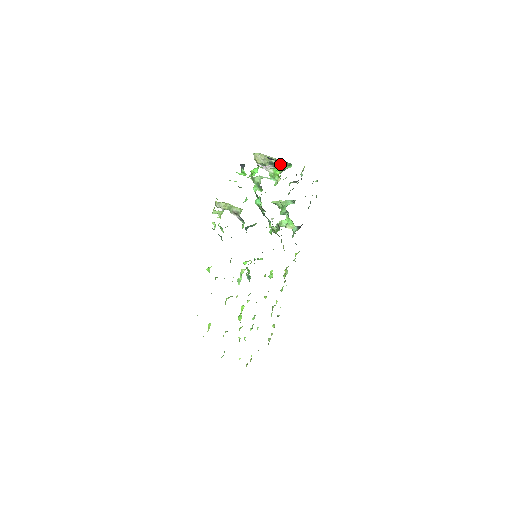
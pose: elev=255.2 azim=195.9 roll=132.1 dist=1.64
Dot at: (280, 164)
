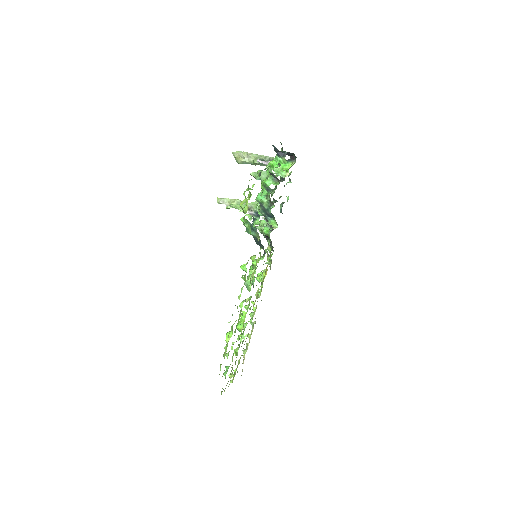
Dot at: occluded
